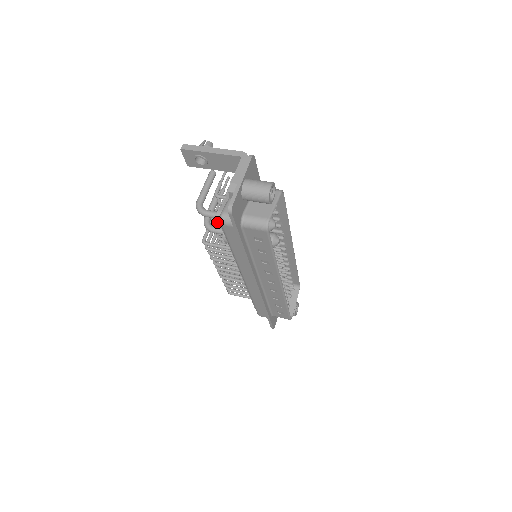
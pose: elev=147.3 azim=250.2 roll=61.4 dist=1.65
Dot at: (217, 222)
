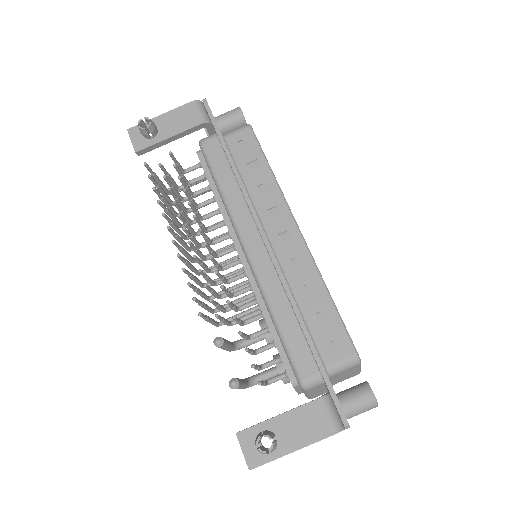
Dot at: occluded
